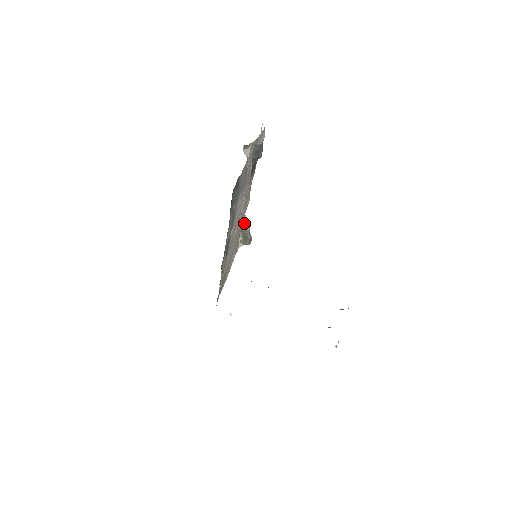
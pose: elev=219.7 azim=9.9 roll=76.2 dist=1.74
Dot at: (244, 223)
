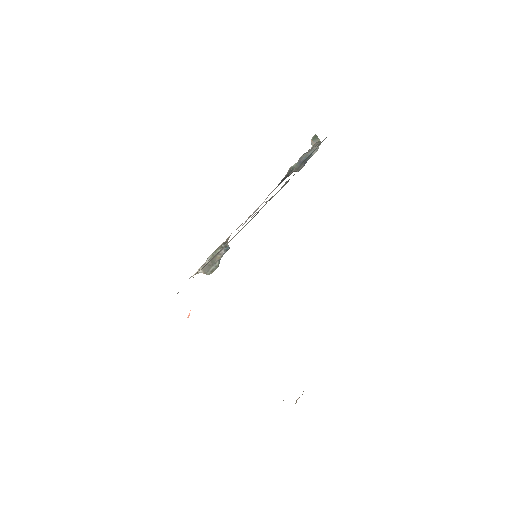
Dot at: (224, 243)
